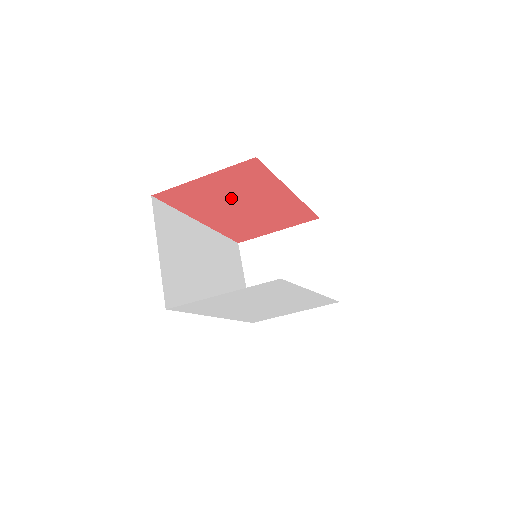
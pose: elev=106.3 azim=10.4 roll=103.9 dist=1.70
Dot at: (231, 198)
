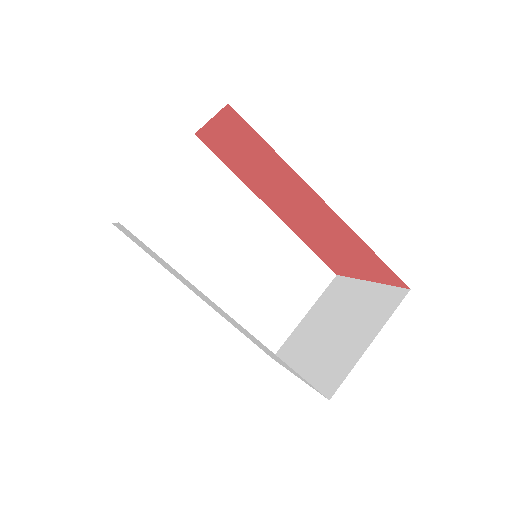
Dot at: (264, 175)
